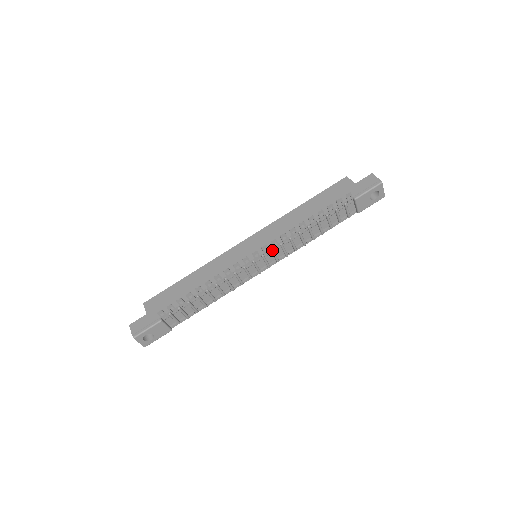
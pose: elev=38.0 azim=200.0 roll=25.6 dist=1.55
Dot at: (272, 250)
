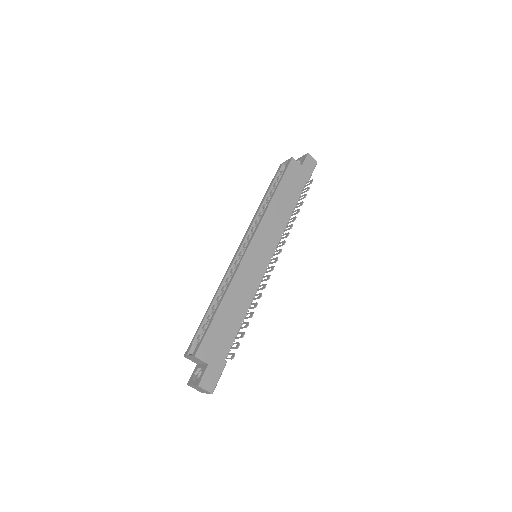
Dot at: occluded
